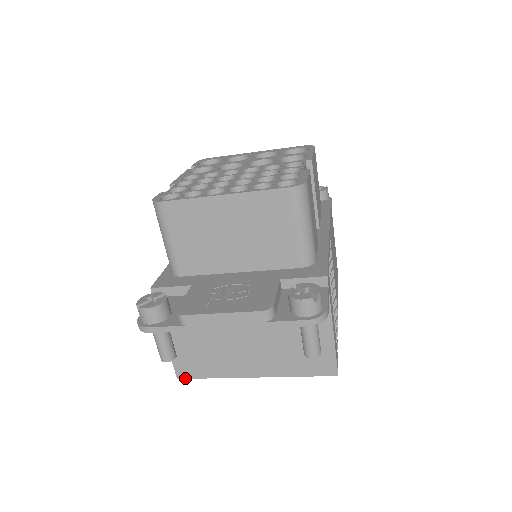
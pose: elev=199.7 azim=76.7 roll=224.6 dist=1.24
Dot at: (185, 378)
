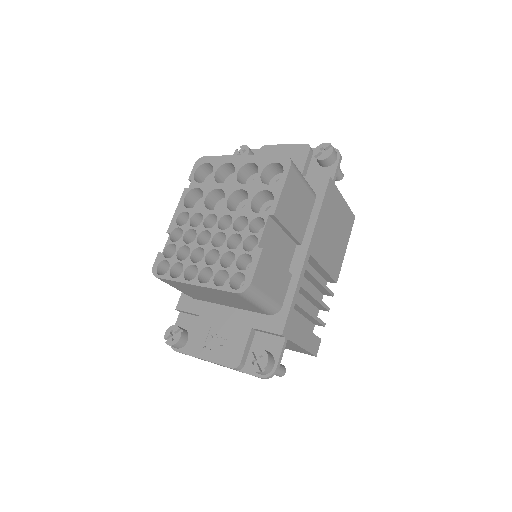
Dot at: occluded
